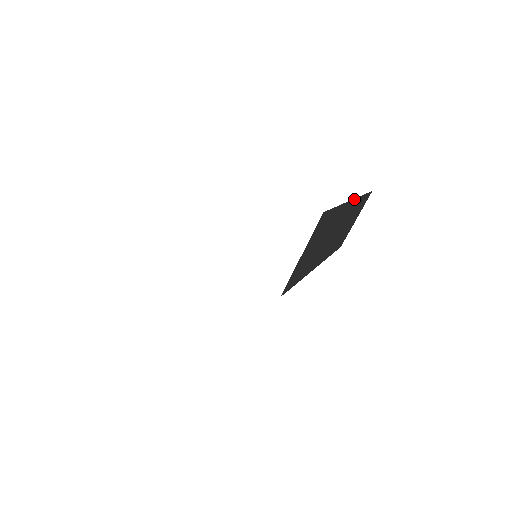
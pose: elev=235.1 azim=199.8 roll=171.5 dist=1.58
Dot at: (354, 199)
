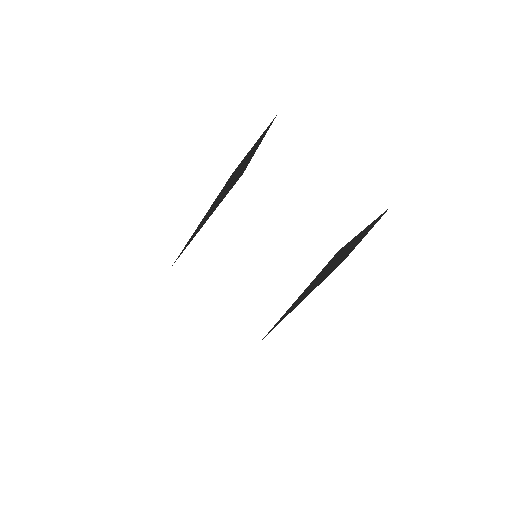
Dot at: (371, 223)
